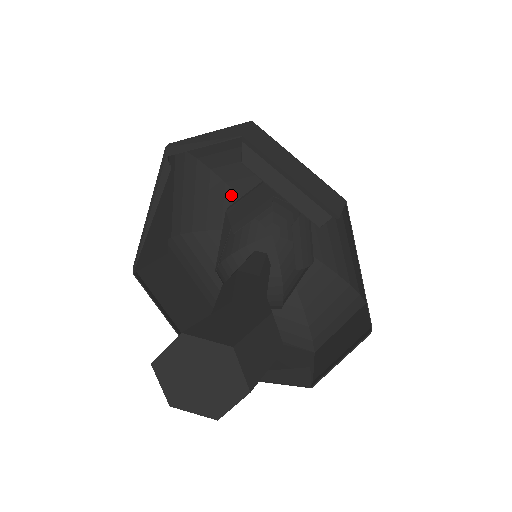
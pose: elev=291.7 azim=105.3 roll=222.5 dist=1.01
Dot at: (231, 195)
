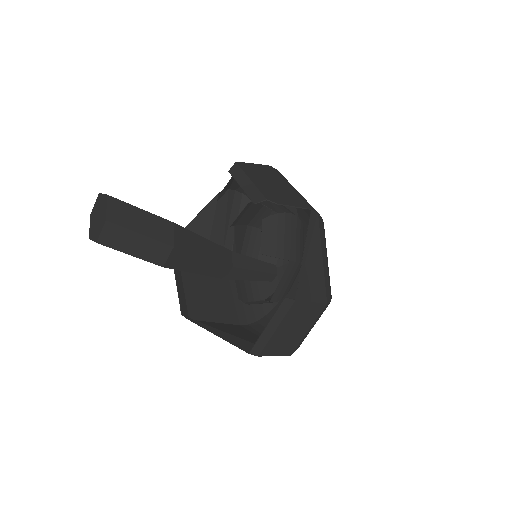
Dot at: occluded
